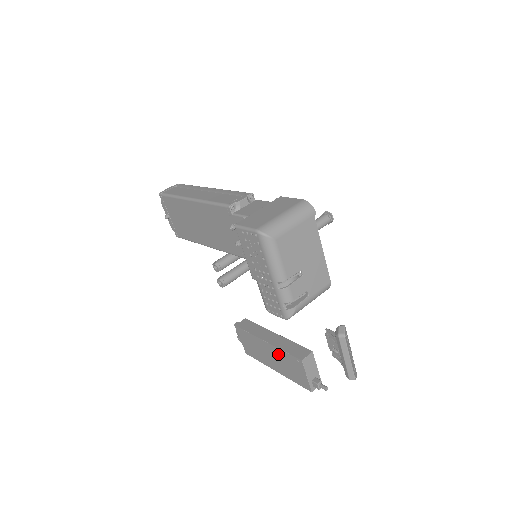
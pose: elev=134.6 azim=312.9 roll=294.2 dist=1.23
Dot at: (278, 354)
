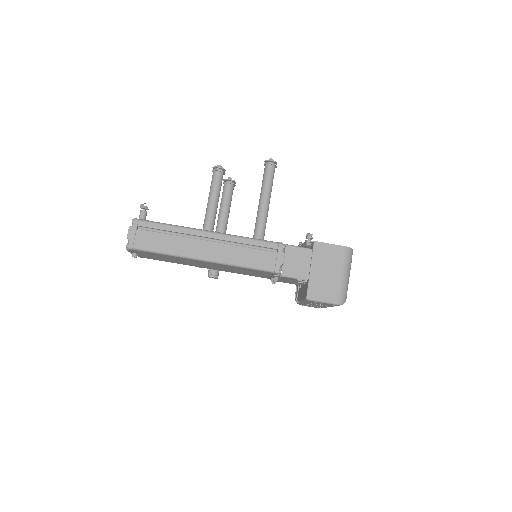
Dot at: occluded
